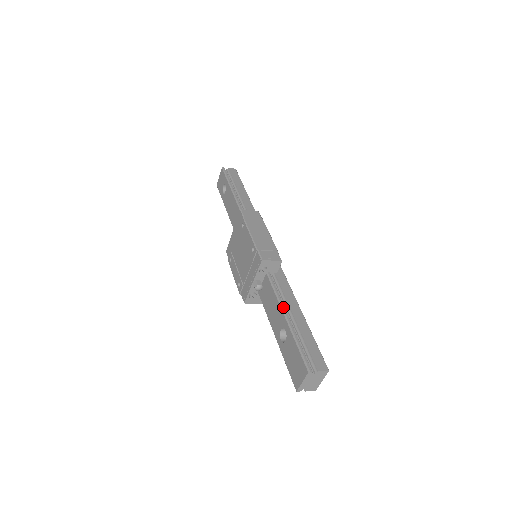
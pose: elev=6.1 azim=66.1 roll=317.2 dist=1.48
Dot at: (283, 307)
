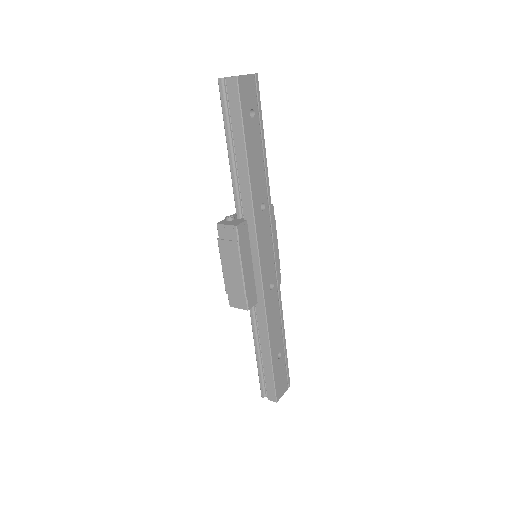
Dot at: (254, 342)
